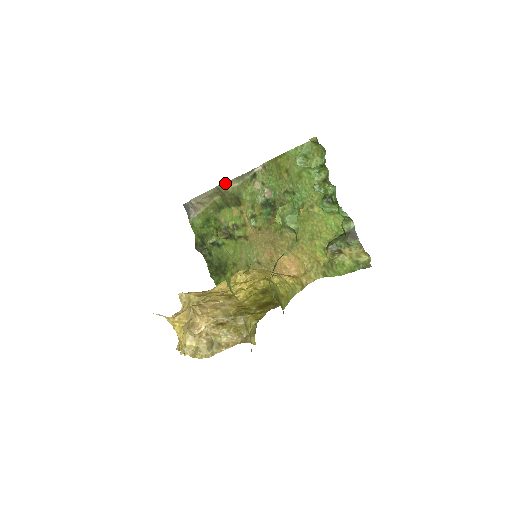
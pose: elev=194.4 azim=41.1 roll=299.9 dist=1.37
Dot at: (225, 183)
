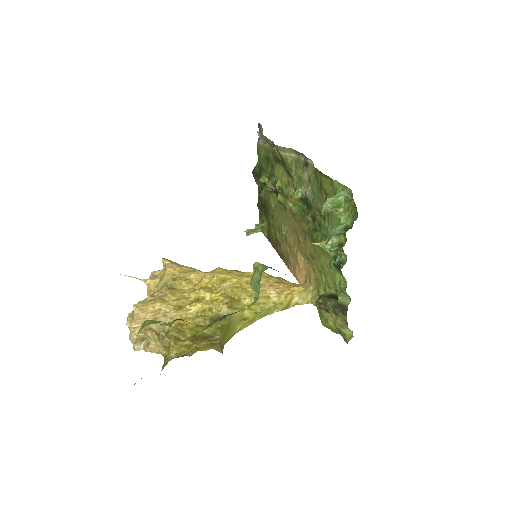
Dot at: (282, 147)
